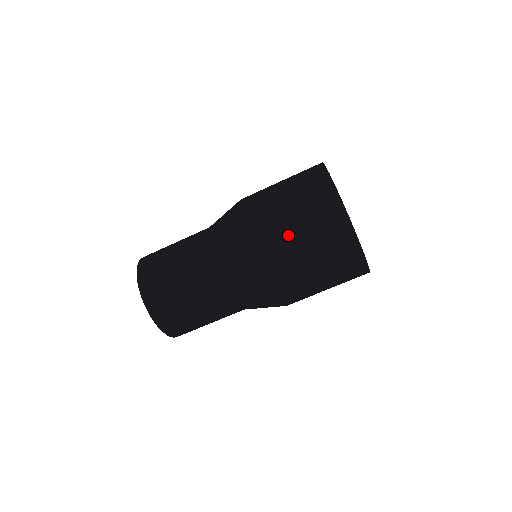
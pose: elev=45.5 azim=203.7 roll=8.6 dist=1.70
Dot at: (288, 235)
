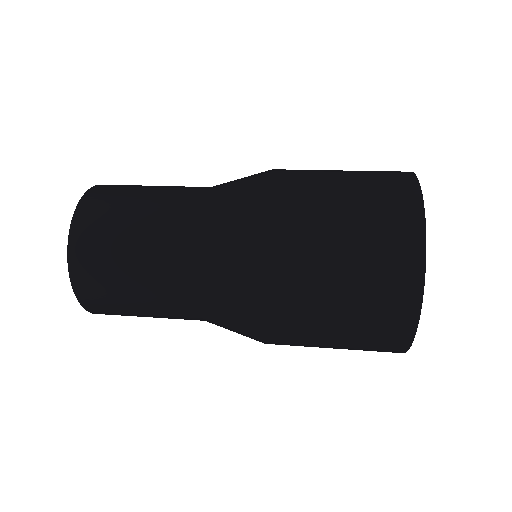
Dot at: (319, 327)
